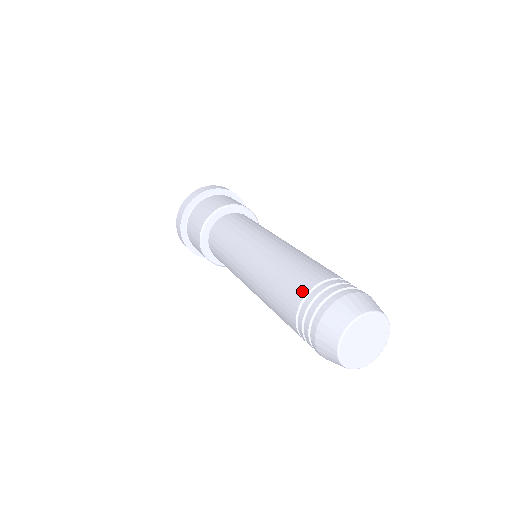
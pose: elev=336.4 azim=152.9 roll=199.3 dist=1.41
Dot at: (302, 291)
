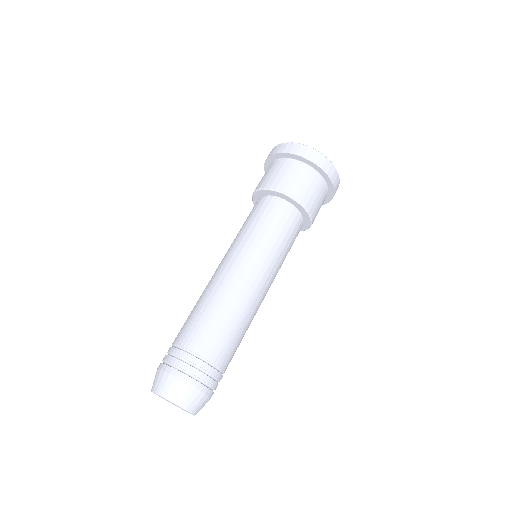
Dot at: occluded
